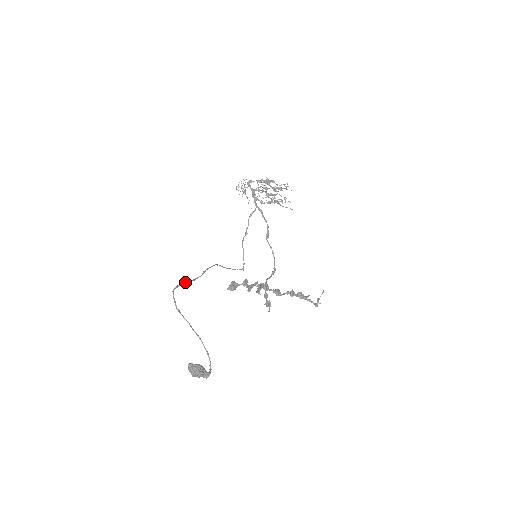
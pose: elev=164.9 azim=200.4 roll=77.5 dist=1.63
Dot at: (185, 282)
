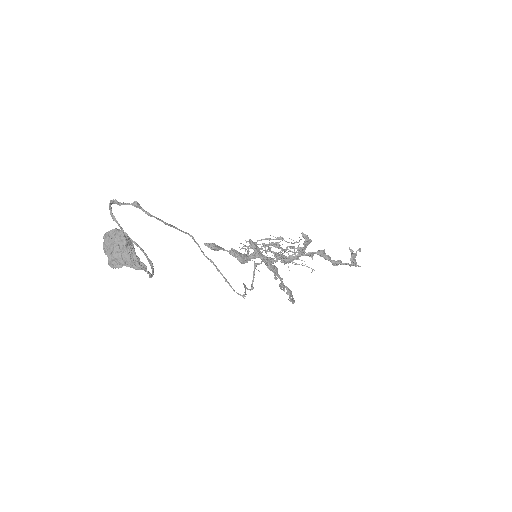
Dot at: (133, 203)
